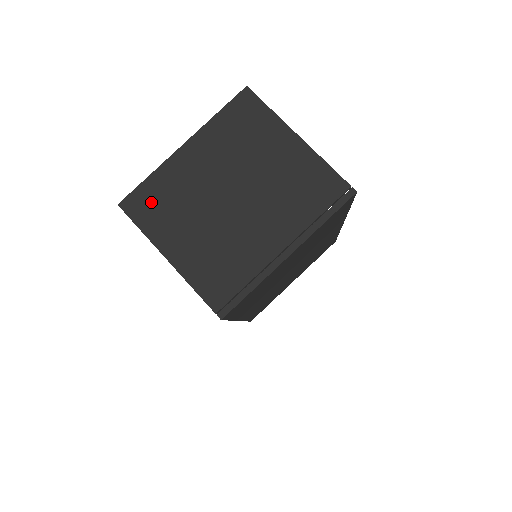
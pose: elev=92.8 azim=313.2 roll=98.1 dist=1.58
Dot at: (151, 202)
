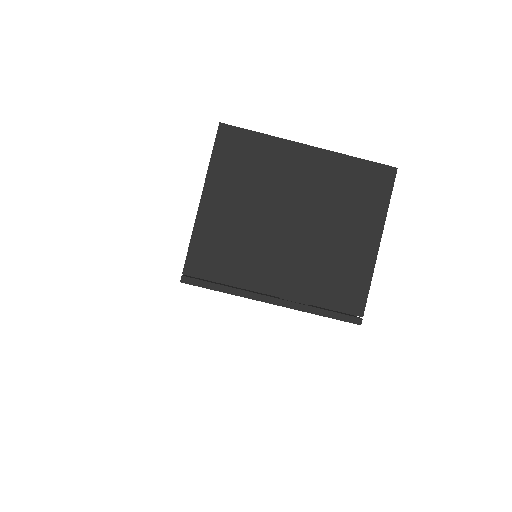
Dot at: (241, 152)
